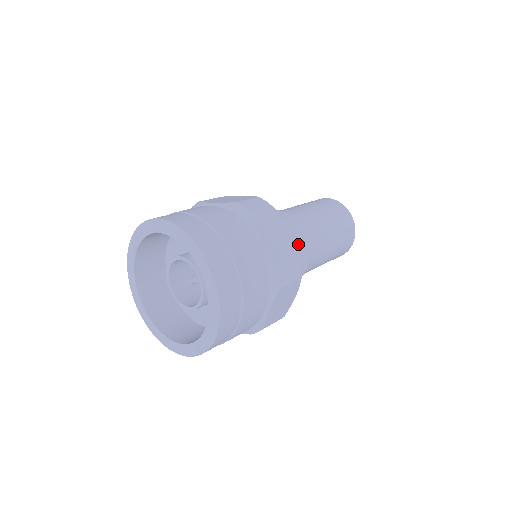
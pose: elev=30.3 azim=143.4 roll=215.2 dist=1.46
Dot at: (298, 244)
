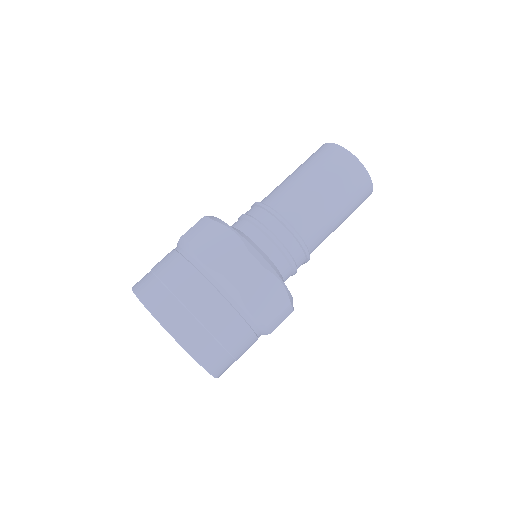
Dot at: (272, 228)
